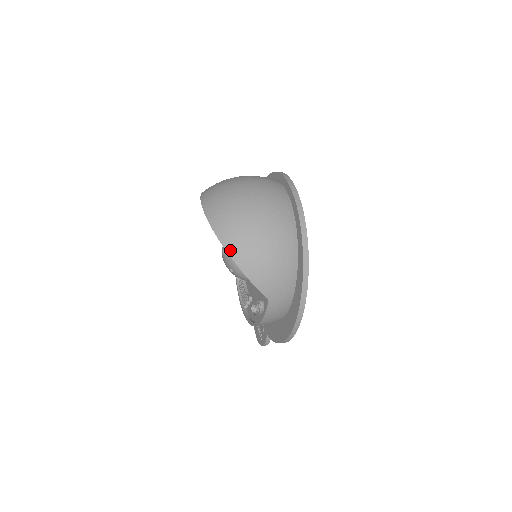
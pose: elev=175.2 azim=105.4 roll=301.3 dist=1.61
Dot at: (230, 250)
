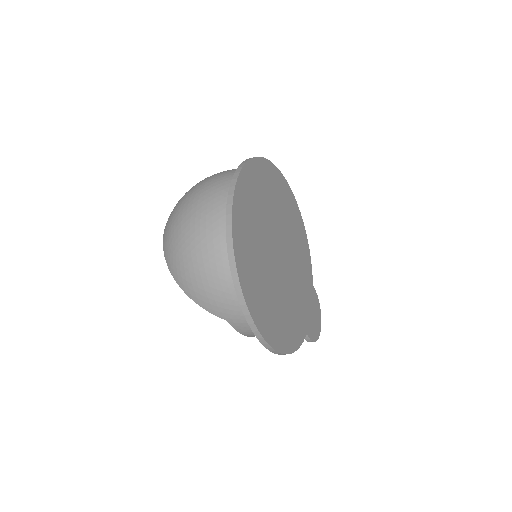
Dot at: (174, 275)
